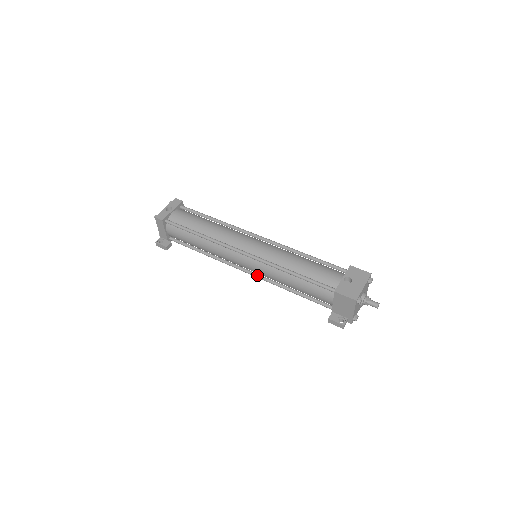
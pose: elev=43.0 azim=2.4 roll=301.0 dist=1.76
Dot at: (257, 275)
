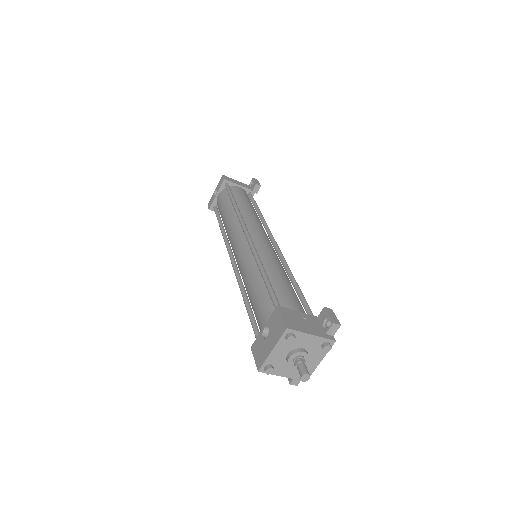
Dot at: occluded
